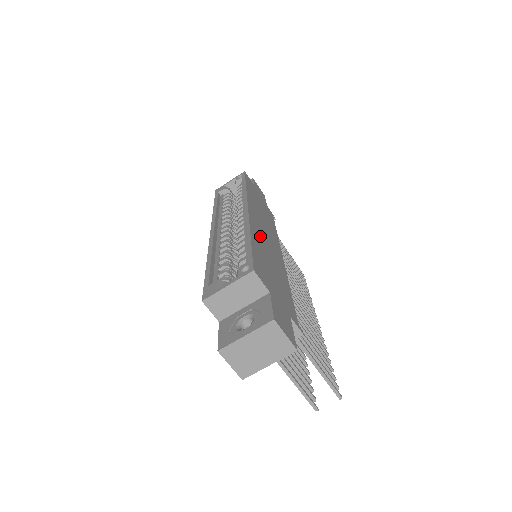
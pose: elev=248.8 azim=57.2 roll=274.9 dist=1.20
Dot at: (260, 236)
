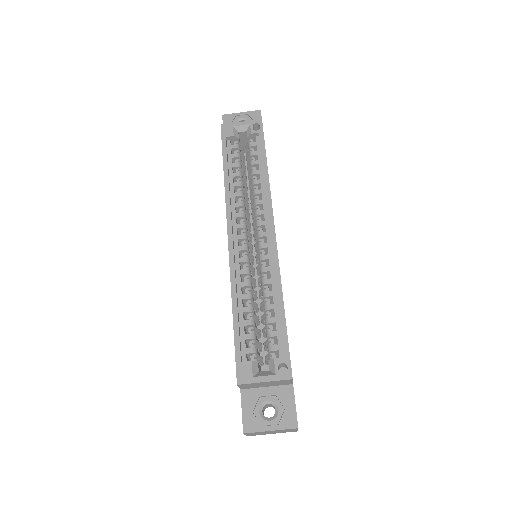
Dot at: occluded
